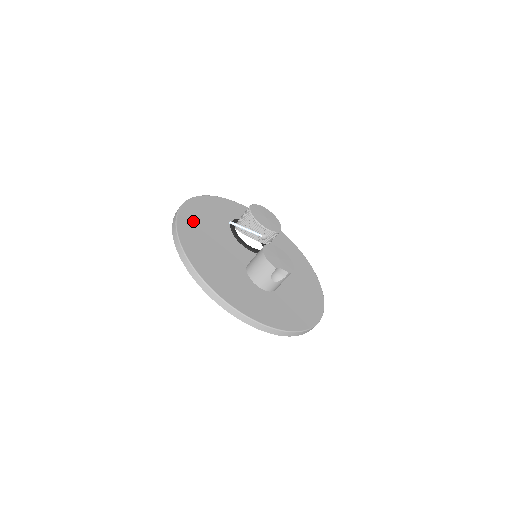
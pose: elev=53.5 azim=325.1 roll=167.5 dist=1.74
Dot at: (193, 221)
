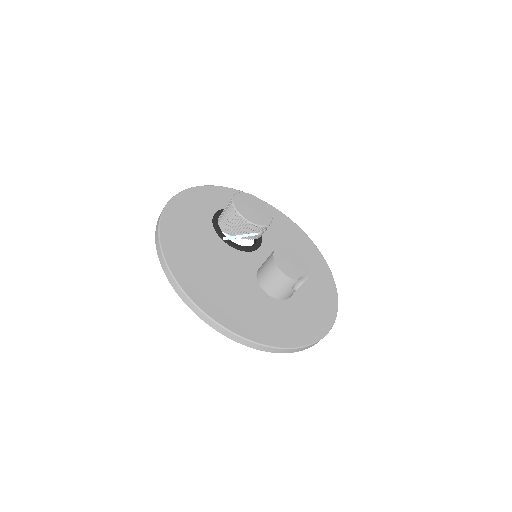
Dot at: (182, 252)
